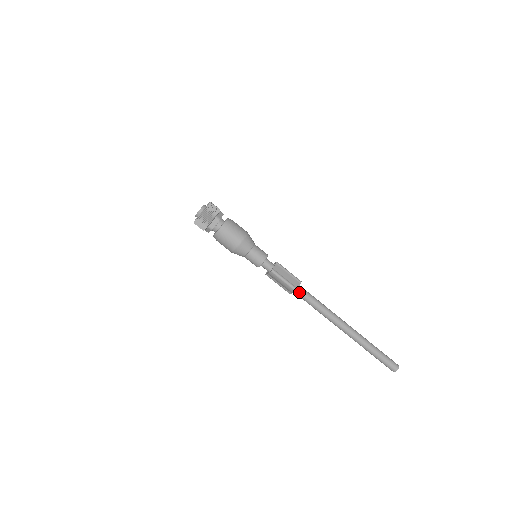
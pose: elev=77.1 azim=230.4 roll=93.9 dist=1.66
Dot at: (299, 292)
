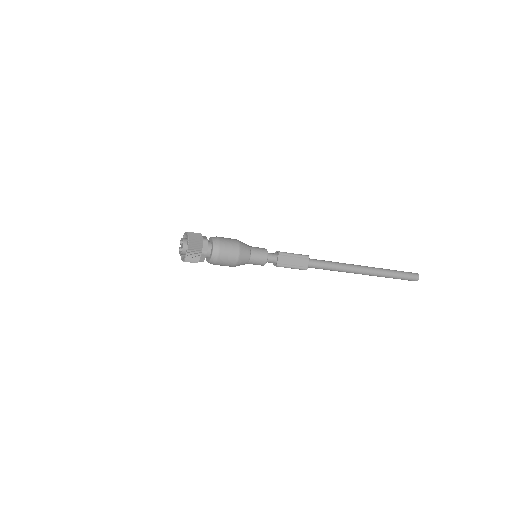
Dot at: (309, 267)
